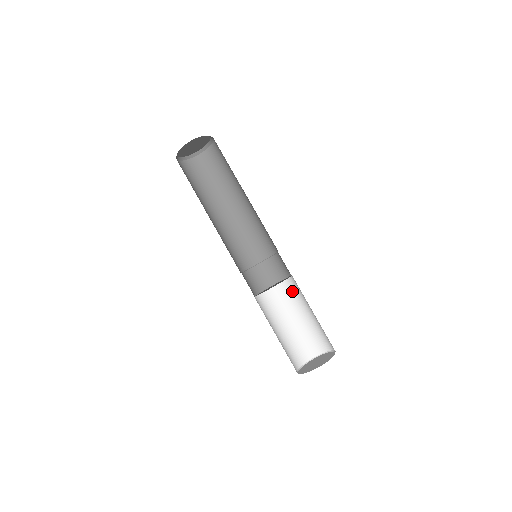
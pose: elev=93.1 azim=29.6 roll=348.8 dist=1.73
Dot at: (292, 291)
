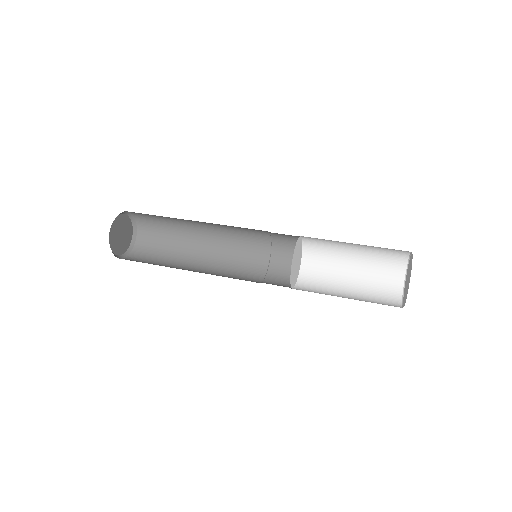
Dot at: (319, 250)
